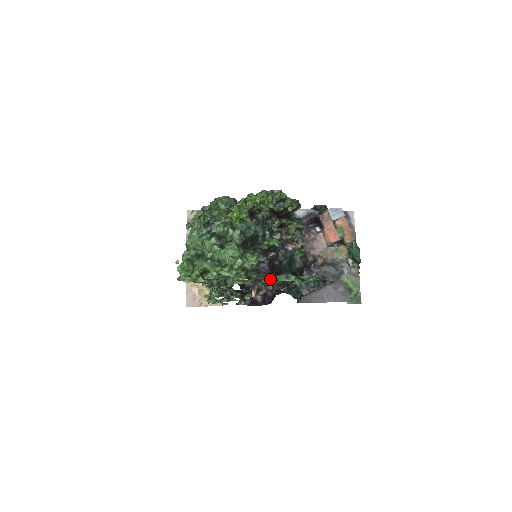
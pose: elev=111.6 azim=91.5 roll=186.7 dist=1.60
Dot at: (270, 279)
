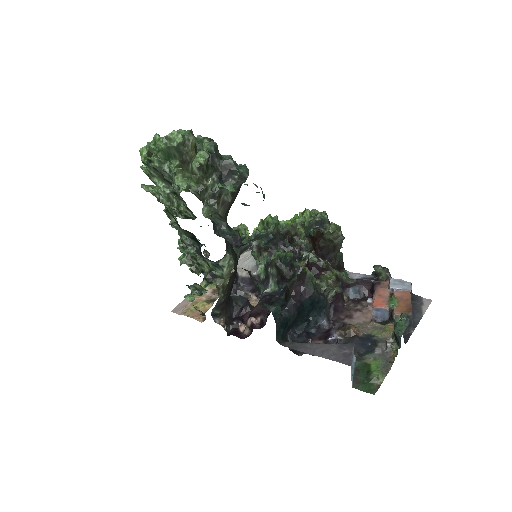
Dot at: (208, 185)
